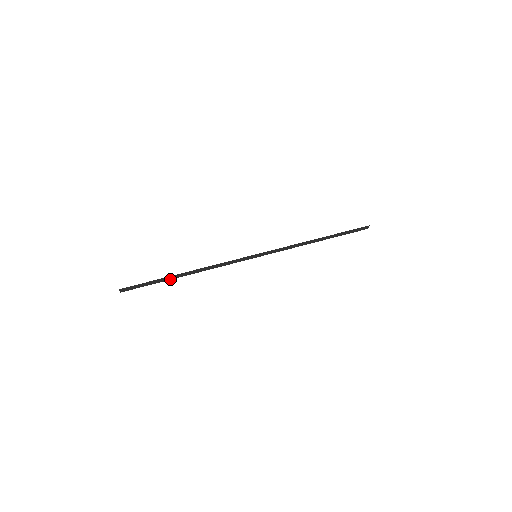
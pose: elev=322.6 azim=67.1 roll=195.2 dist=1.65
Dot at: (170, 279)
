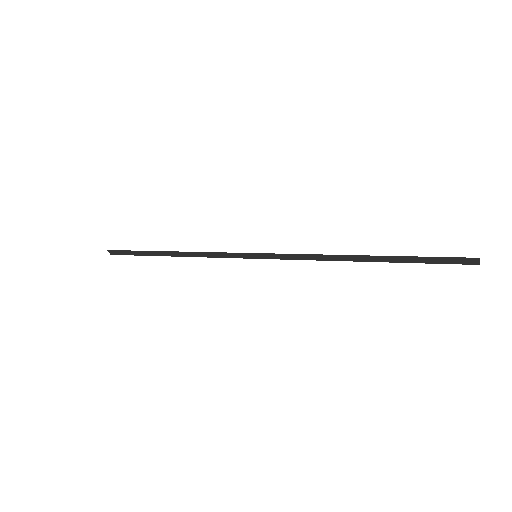
Dot at: (156, 255)
